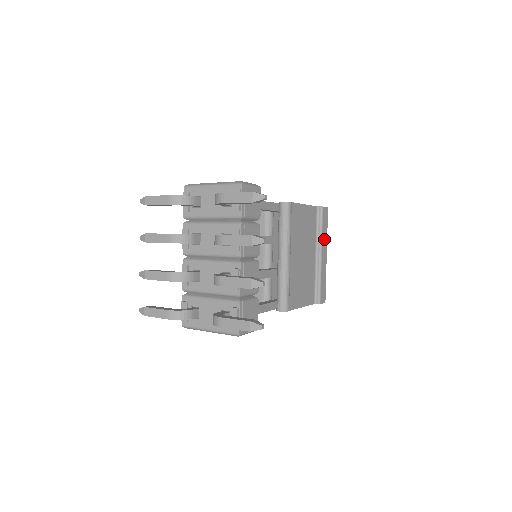
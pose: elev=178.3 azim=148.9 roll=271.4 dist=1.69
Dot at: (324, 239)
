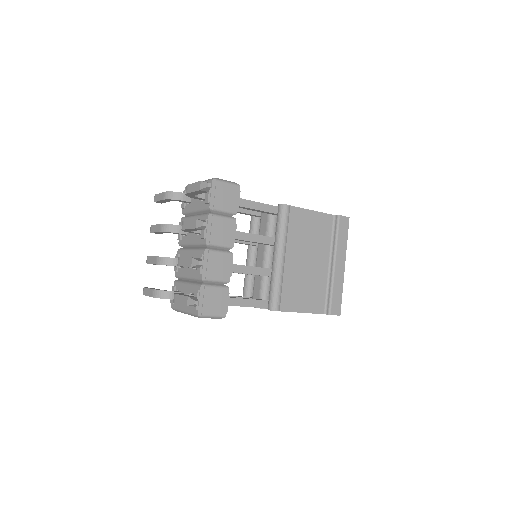
Dot at: (341, 249)
